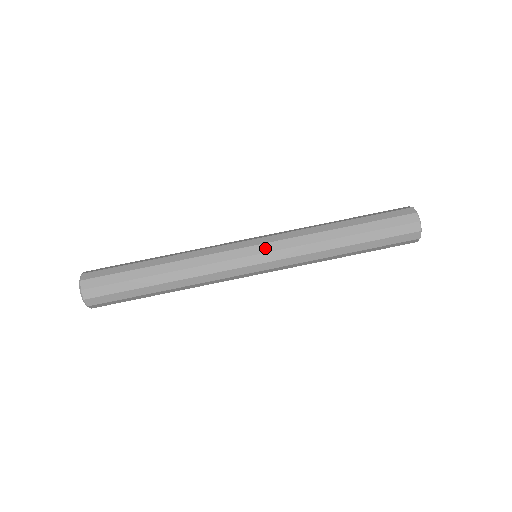
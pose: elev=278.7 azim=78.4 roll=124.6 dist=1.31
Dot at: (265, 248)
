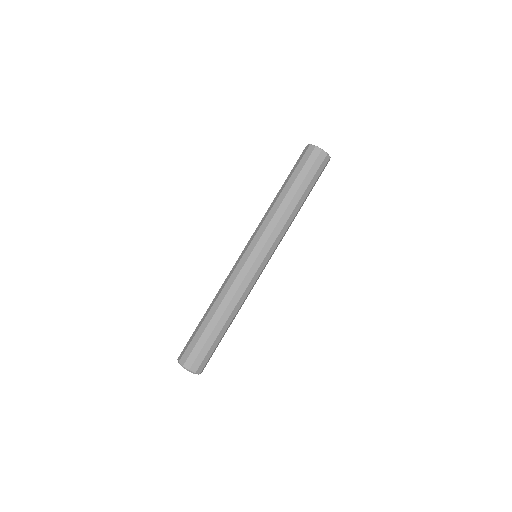
Dot at: (252, 245)
